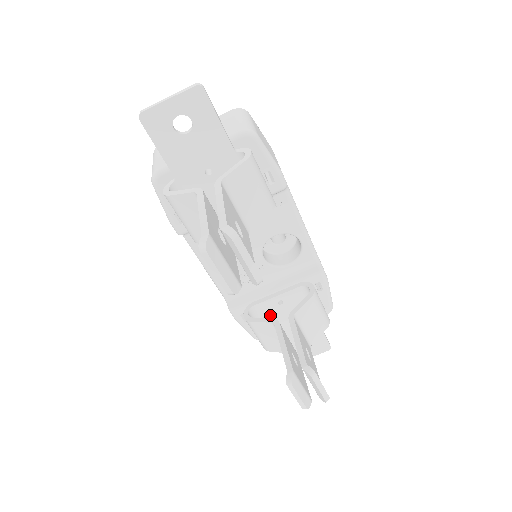
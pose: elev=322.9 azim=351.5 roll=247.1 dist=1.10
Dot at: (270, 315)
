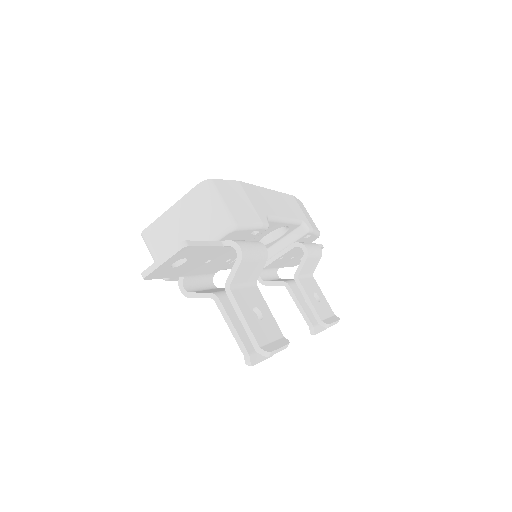
Dot at: (275, 265)
